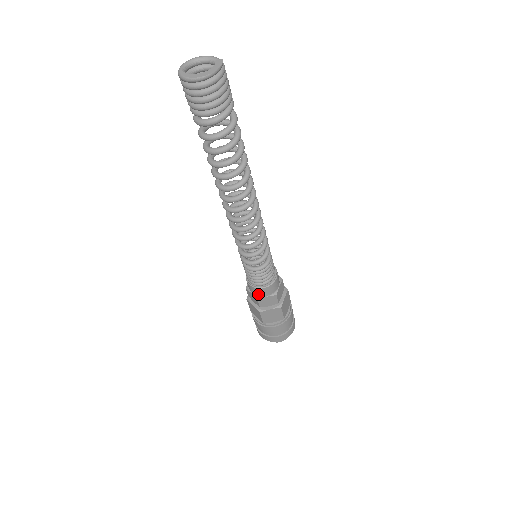
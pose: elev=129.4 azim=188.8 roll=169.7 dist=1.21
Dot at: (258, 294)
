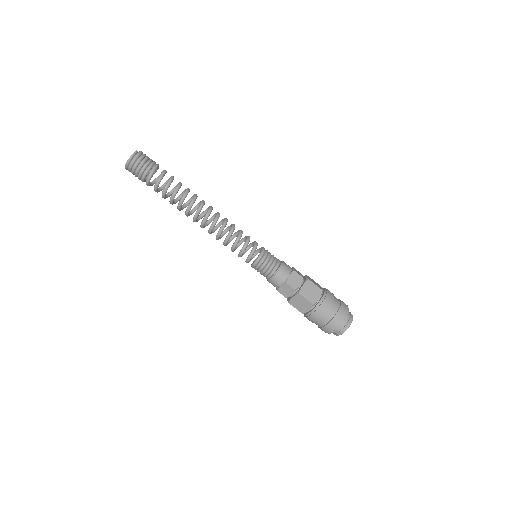
Dot at: (276, 286)
